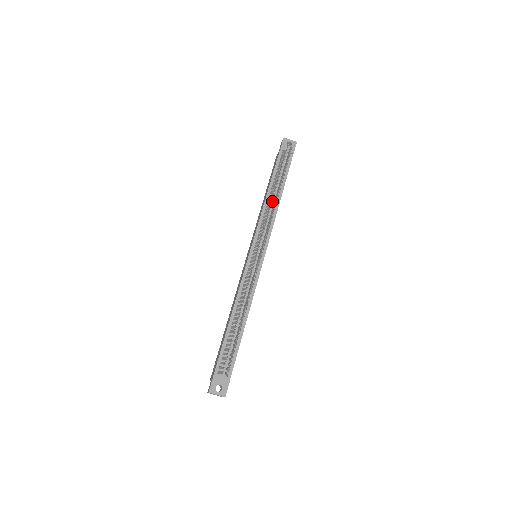
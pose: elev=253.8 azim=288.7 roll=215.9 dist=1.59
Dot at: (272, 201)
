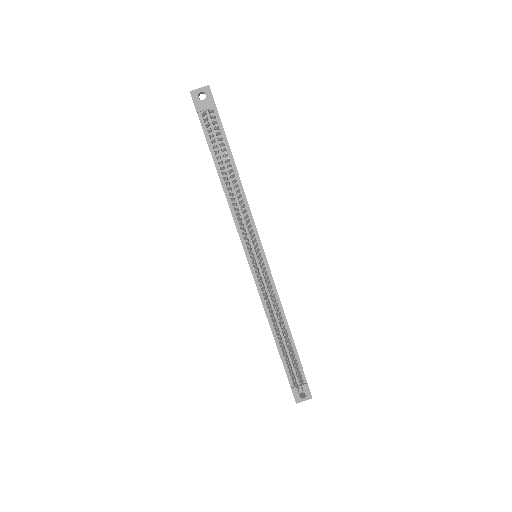
Dot at: occluded
